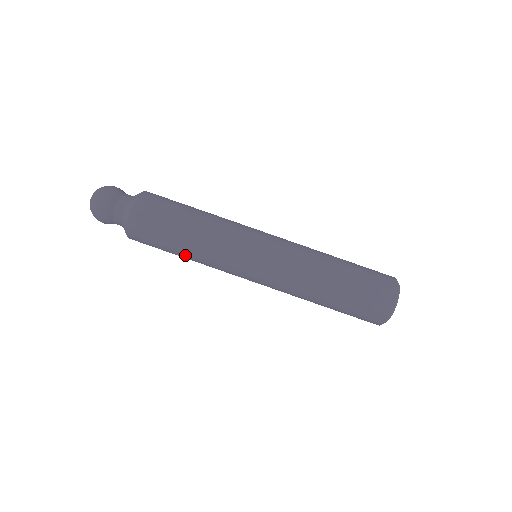
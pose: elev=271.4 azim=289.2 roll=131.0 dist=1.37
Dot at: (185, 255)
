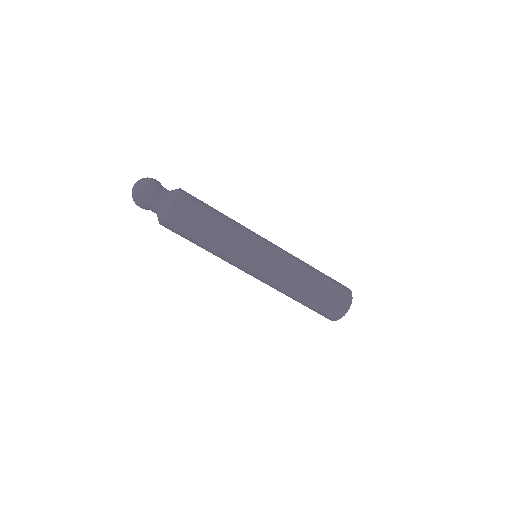
Dot at: occluded
